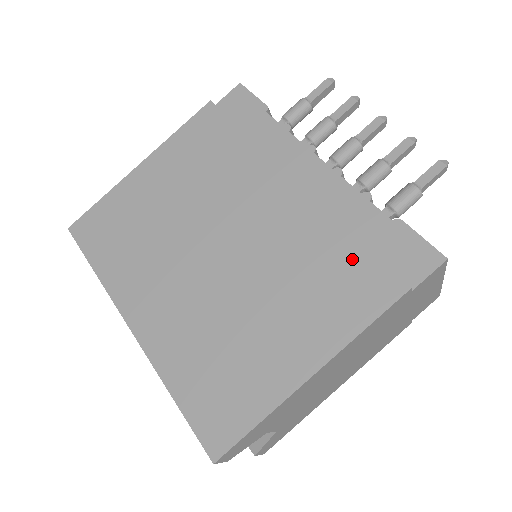
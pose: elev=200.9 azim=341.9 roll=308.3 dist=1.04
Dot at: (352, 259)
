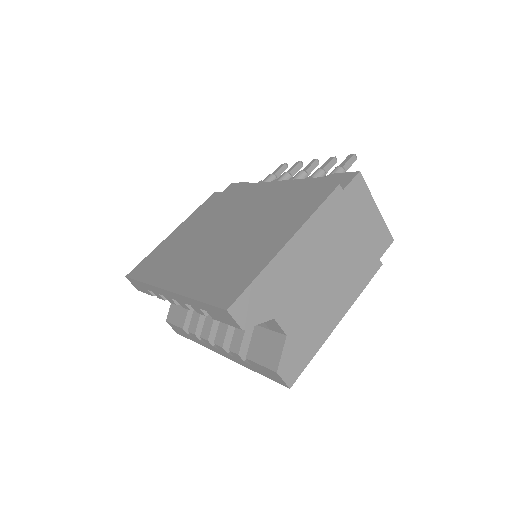
Dot at: (303, 194)
